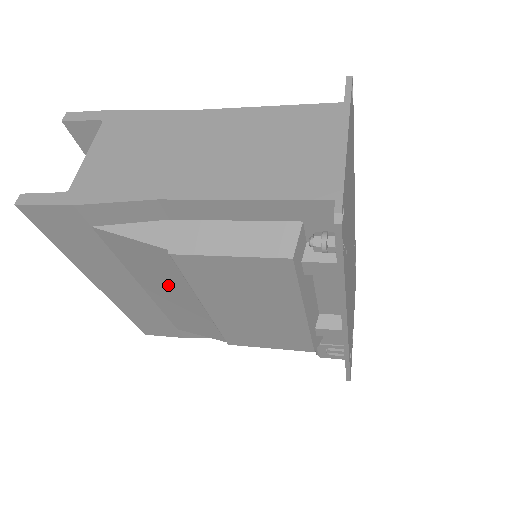
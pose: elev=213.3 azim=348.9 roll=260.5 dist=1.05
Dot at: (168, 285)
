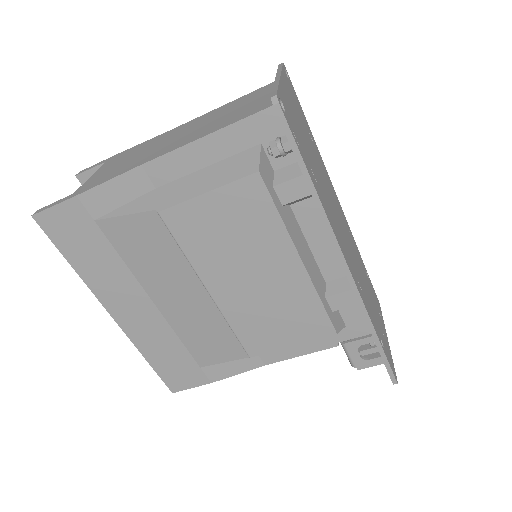
Dot at: (171, 277)
